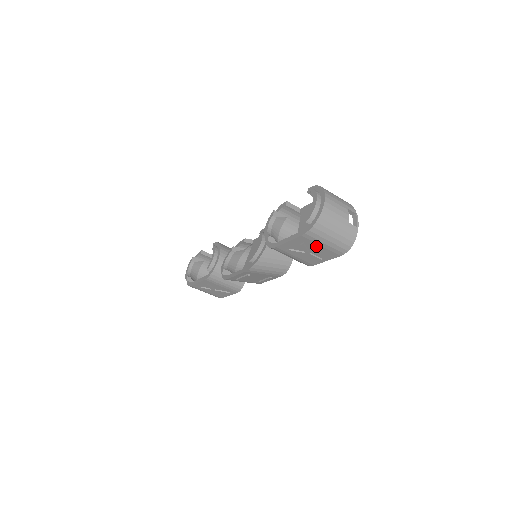
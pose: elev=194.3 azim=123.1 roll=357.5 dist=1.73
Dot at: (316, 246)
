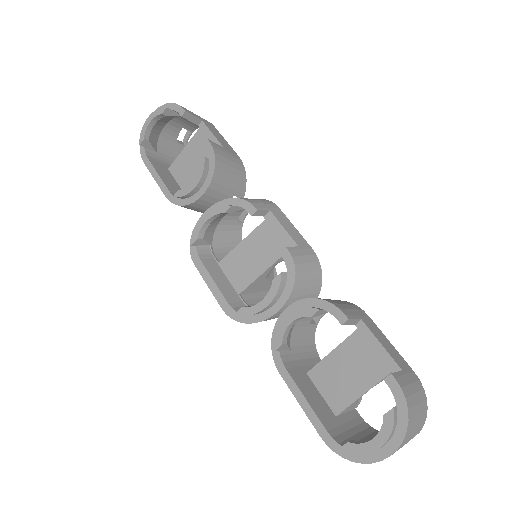
Dot at: occluded
